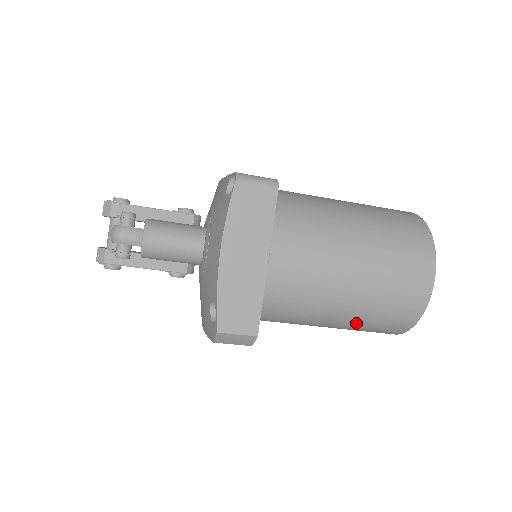
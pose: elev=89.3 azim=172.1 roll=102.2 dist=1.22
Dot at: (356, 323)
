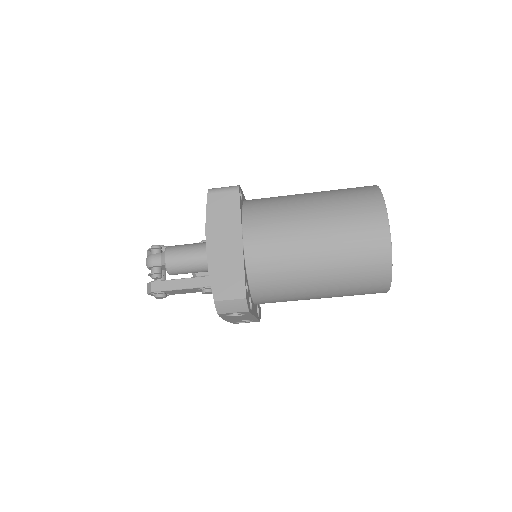
Dot at: (339, 280)
